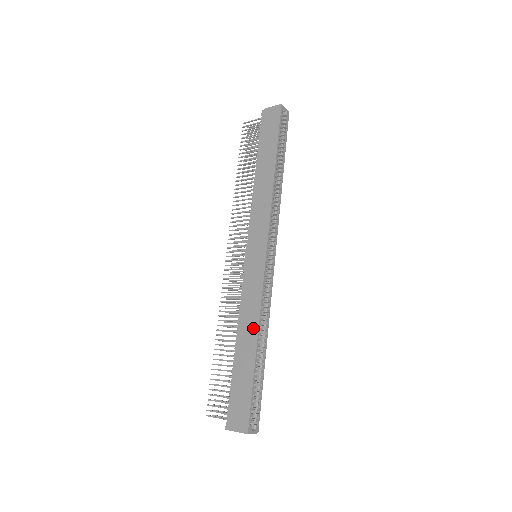
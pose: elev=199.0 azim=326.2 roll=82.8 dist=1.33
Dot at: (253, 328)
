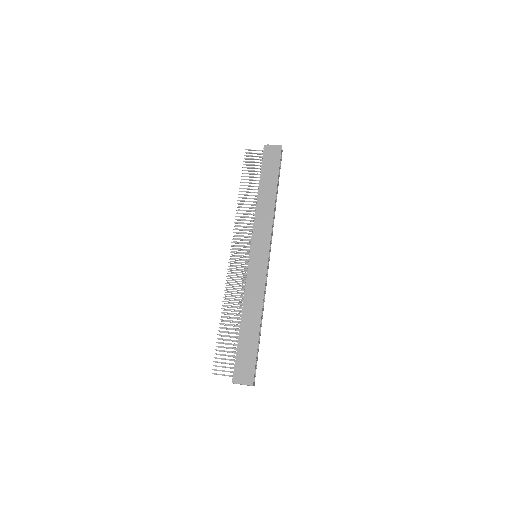
Dot at: (257, 310)
